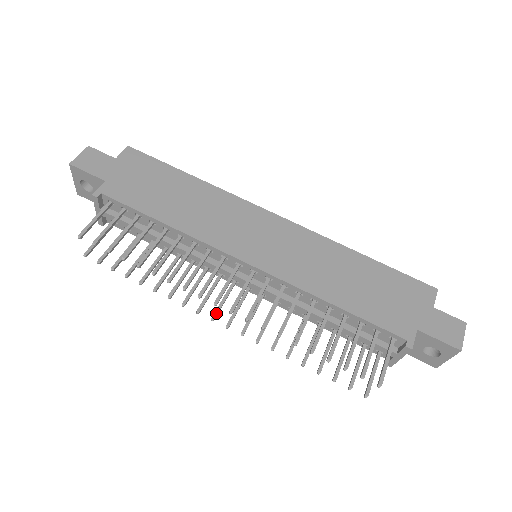
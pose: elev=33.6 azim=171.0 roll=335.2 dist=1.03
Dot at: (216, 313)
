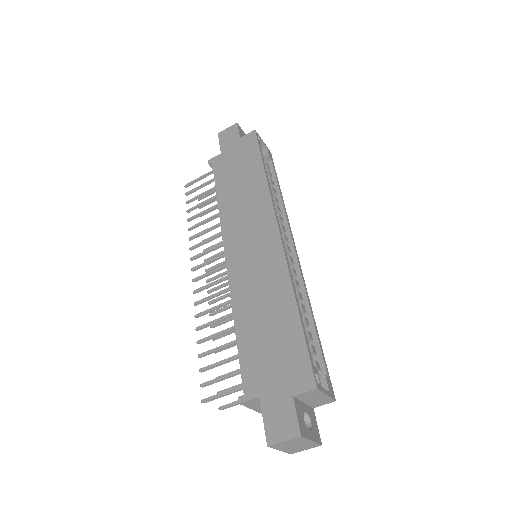
Dot at: (211, 279)
